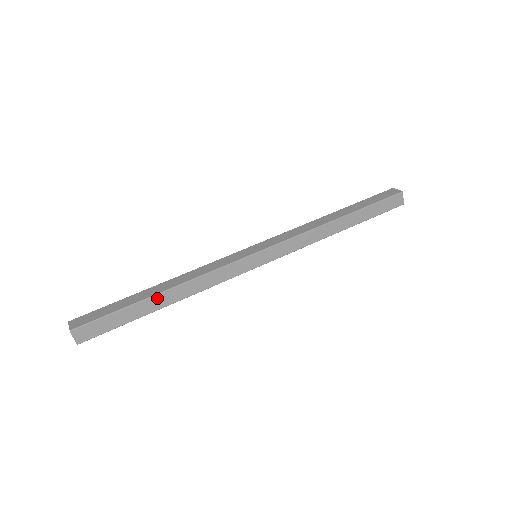
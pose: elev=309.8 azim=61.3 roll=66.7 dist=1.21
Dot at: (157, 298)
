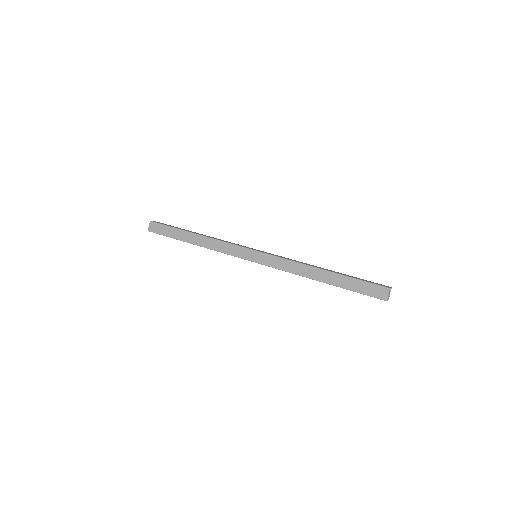
Dot at: (191, 235)
